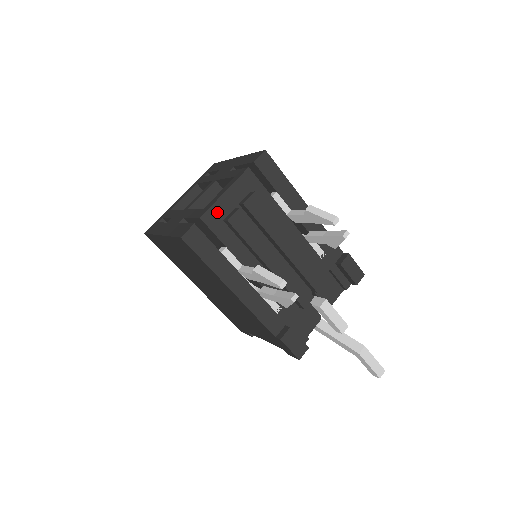
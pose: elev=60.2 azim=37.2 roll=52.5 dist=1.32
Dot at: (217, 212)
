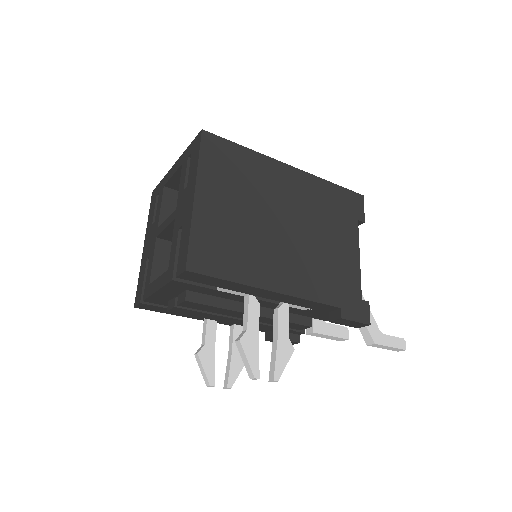
Dot at: (158, 298)
